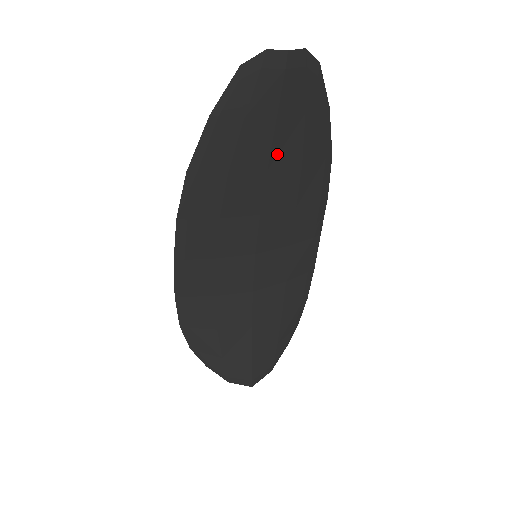
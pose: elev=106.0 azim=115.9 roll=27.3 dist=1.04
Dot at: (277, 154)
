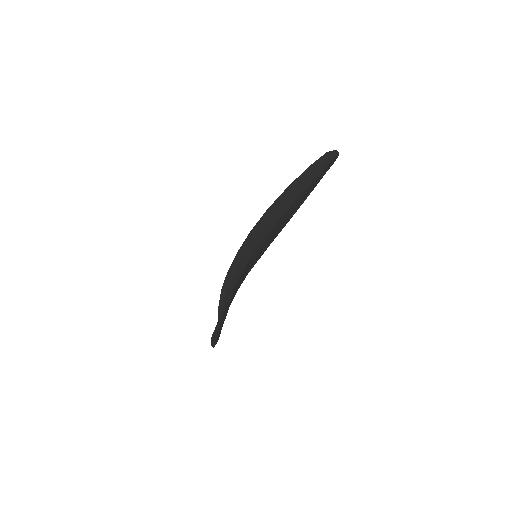
Dot at: occluded
